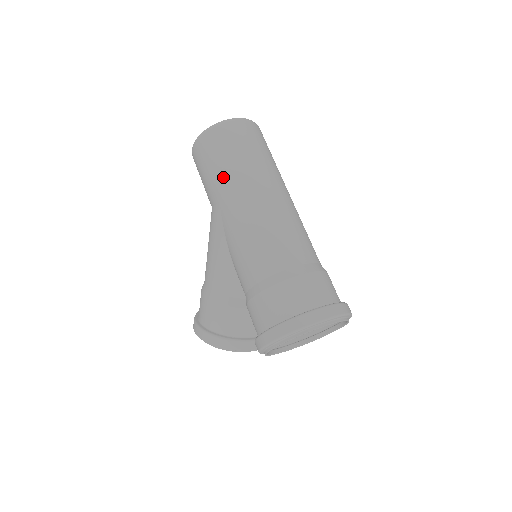
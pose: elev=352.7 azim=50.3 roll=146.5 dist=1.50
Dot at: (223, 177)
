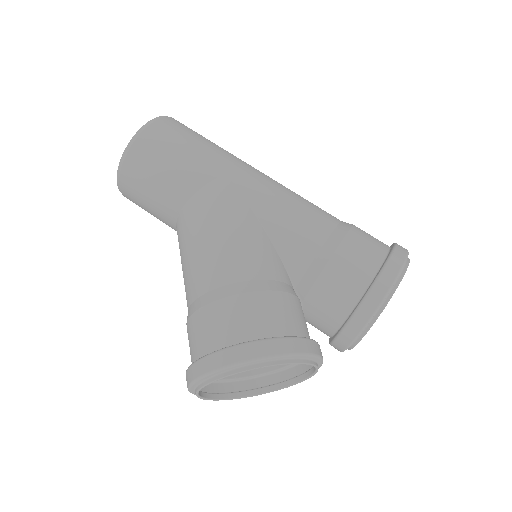
Dot at: (216, 151)
